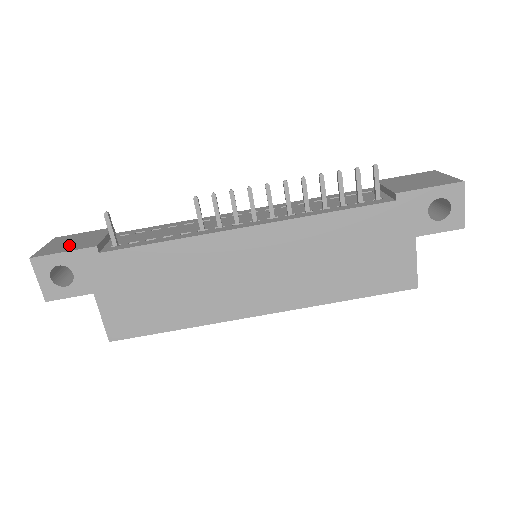
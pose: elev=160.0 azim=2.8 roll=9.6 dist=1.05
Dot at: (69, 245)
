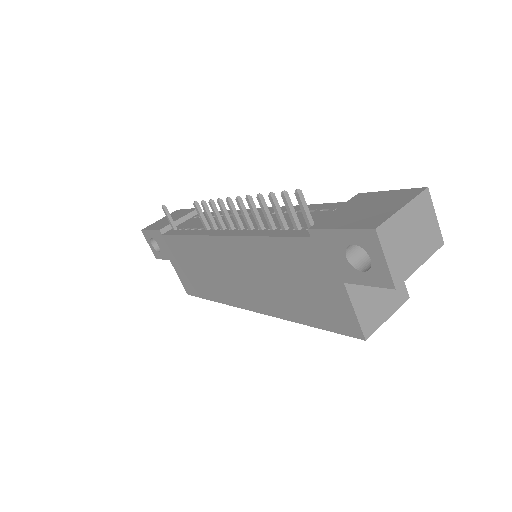
Dot at: (161, 223)
